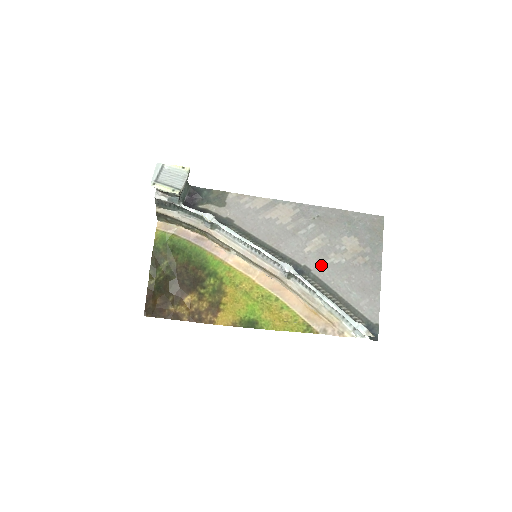
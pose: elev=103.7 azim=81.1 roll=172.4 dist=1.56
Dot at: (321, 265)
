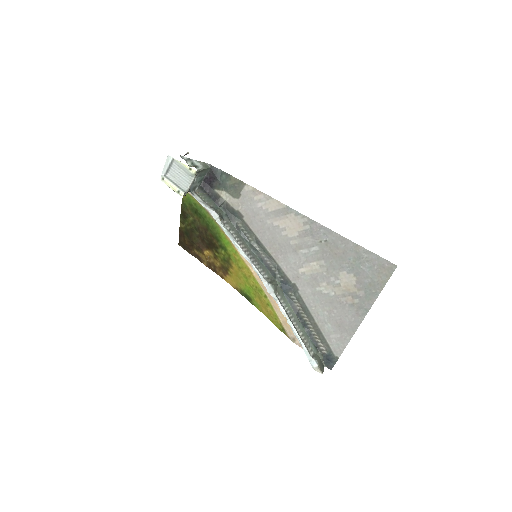
Dot at: (309, 289)
